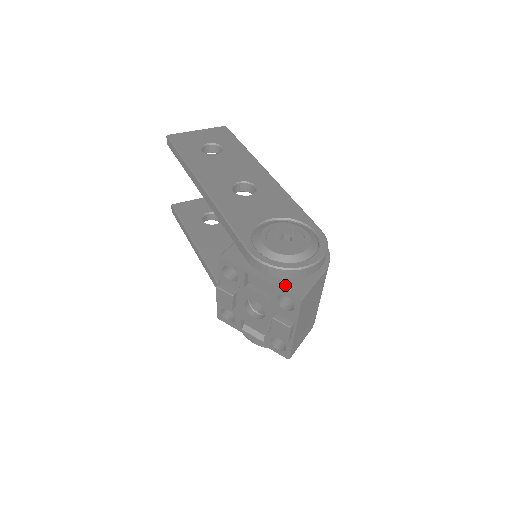
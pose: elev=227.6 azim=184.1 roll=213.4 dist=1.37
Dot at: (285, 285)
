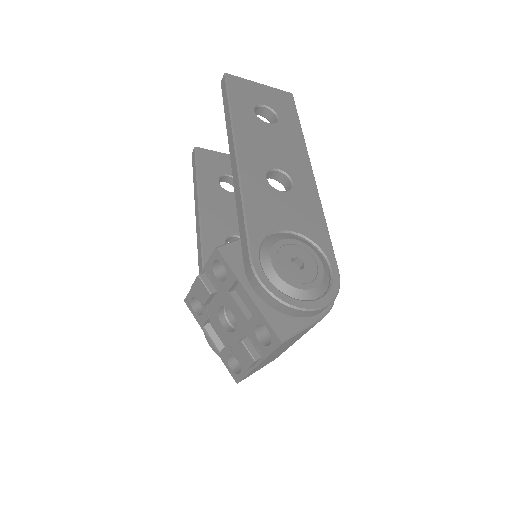
Dot at: (272, 317)
